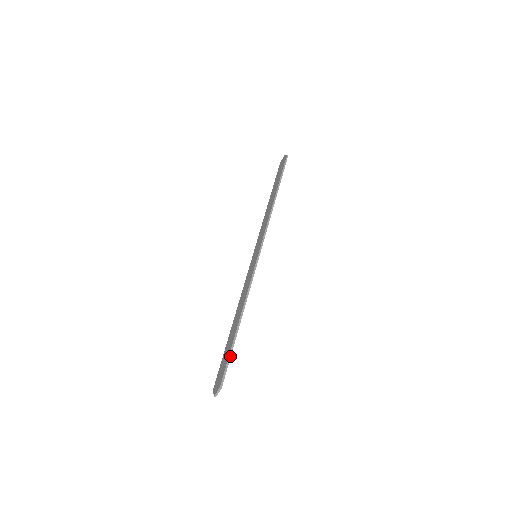
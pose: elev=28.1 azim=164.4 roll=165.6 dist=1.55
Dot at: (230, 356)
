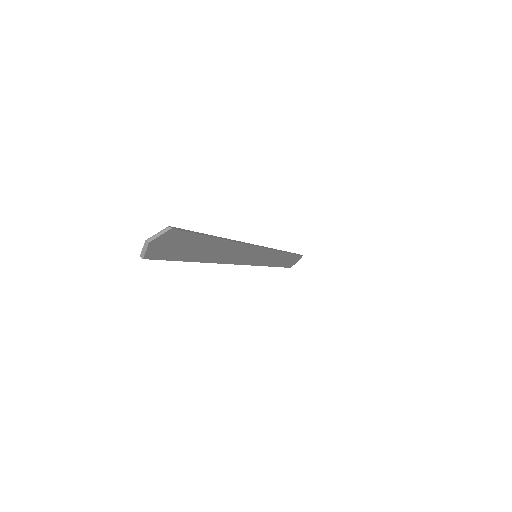
Dot at: (200, 233)
